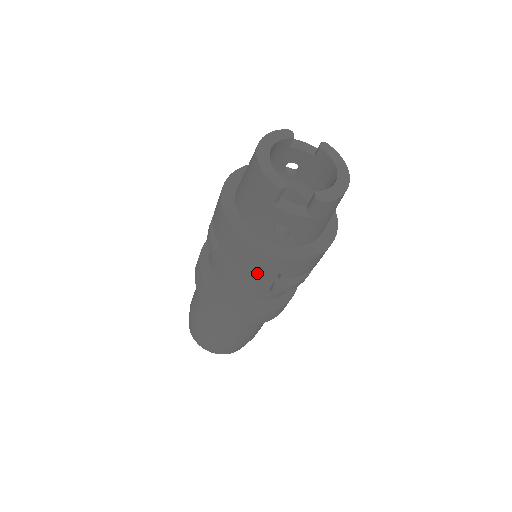
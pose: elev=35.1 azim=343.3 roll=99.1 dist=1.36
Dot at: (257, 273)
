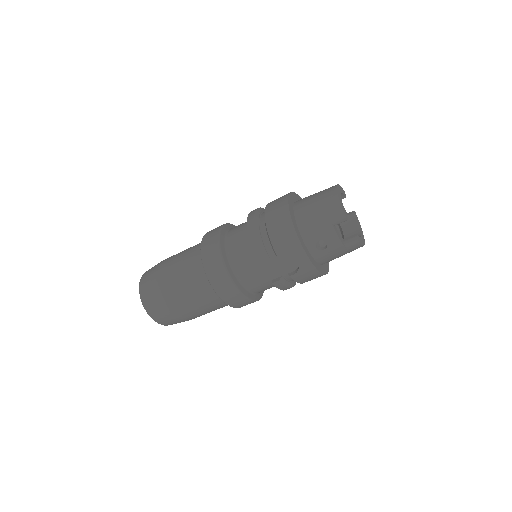
Dot at: (276, 264)
